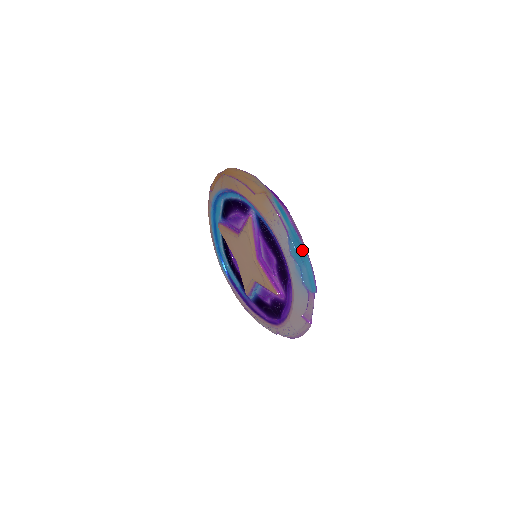
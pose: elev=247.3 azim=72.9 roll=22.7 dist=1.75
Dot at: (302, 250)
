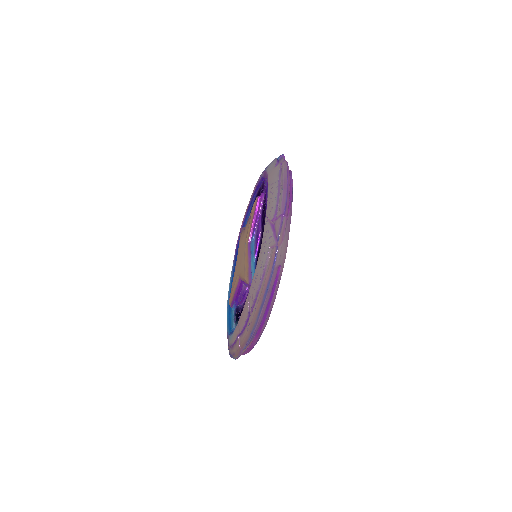
Dot at: occluded
